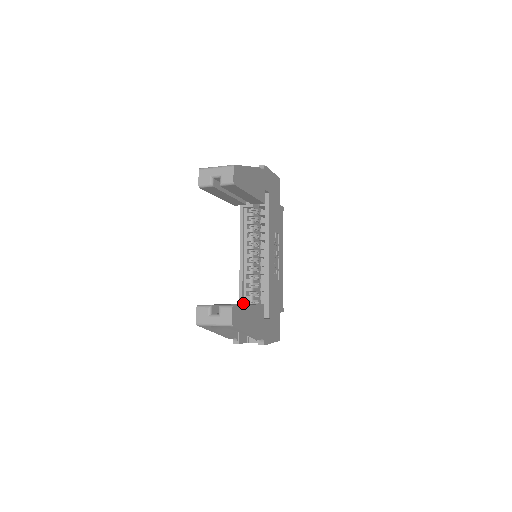
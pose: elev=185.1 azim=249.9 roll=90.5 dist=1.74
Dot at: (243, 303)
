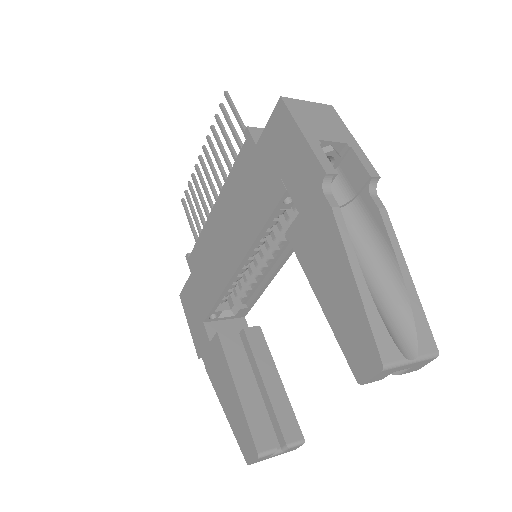
Dot at: (214, 307)
